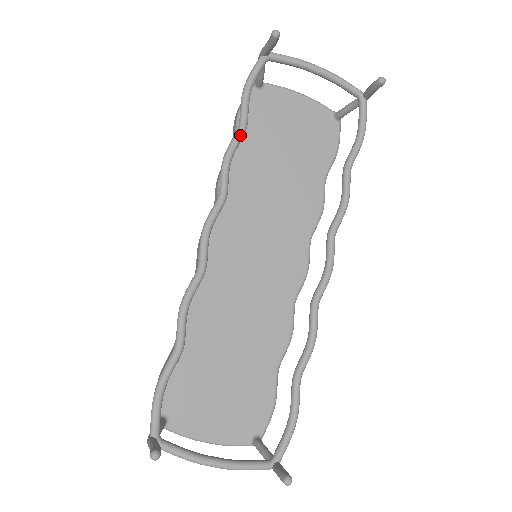
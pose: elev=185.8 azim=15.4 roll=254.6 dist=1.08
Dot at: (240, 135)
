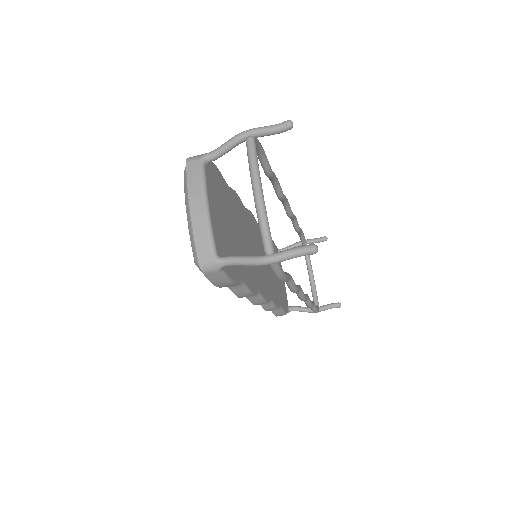
Dot at: occluded
